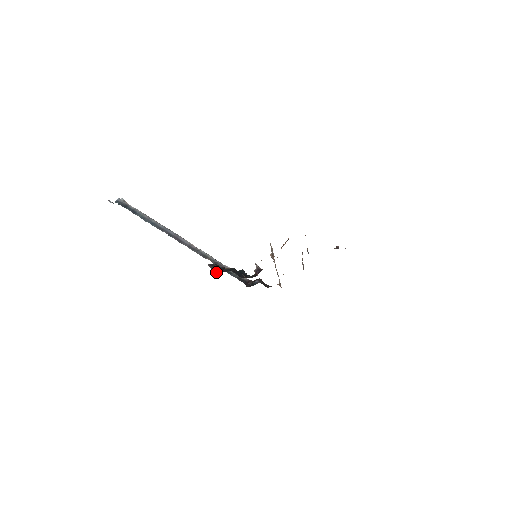
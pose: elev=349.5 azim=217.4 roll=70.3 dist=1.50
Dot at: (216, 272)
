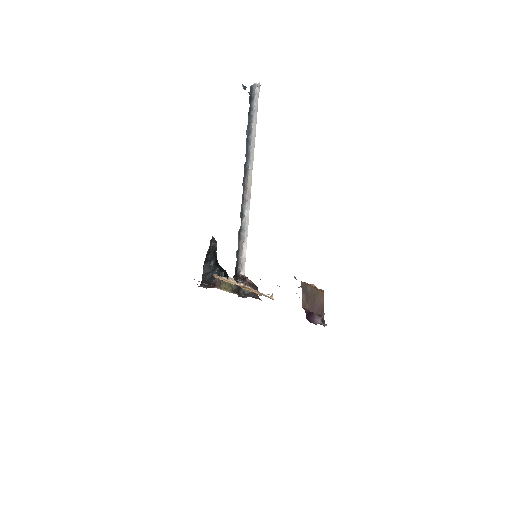
Dot at: (208, 250)
